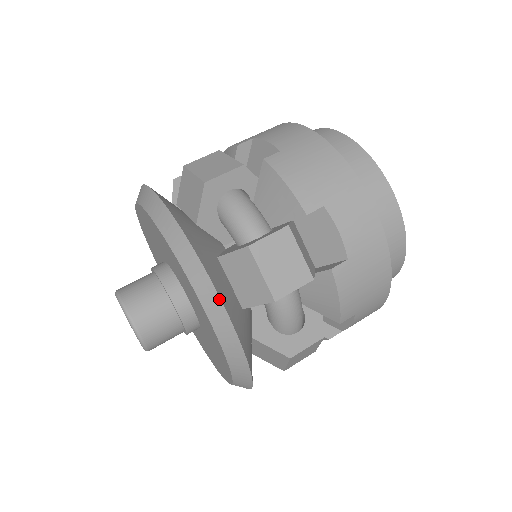
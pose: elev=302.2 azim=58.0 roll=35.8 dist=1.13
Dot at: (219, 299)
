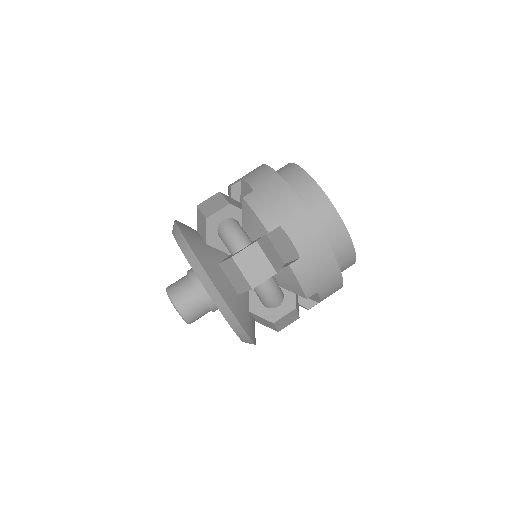
Dot at: (253, 343)
